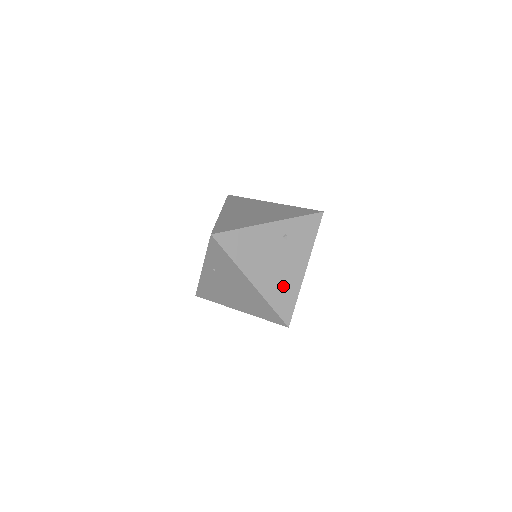
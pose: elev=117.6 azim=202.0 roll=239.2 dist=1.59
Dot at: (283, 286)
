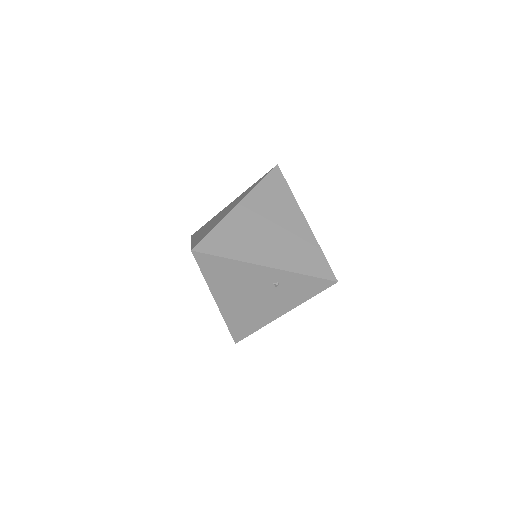
Dot at: (248, 316)
